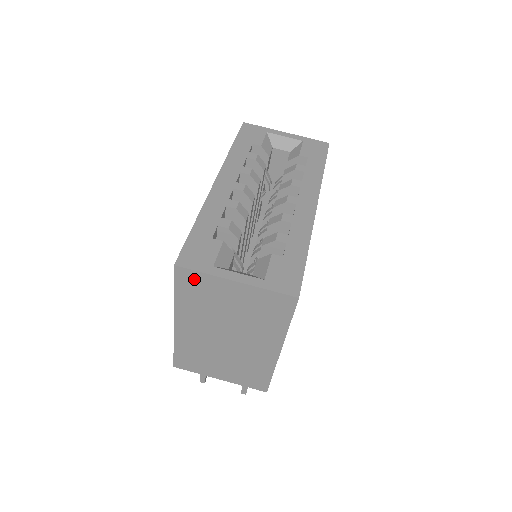
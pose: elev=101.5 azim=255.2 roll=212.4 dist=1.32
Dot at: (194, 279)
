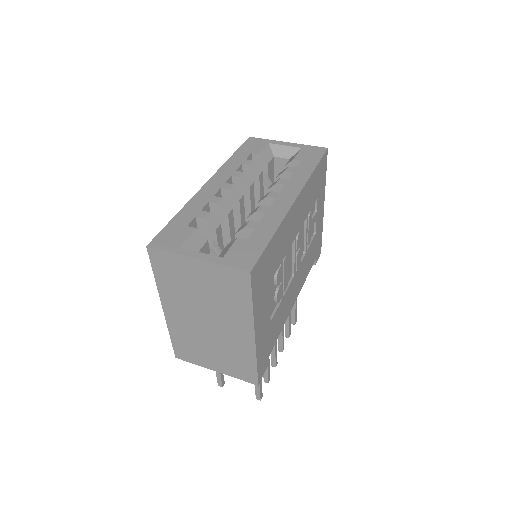
Dot at: (164, 259)
